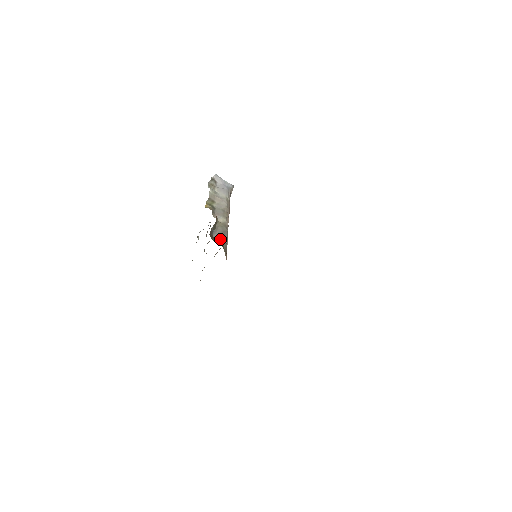
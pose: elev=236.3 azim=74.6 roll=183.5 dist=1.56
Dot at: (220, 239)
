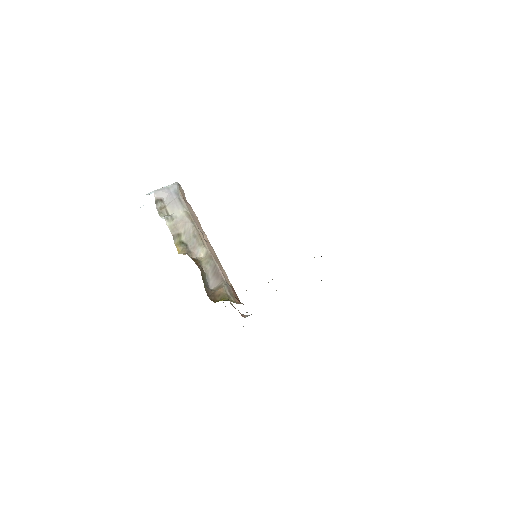
Dot at: (218, 283)
